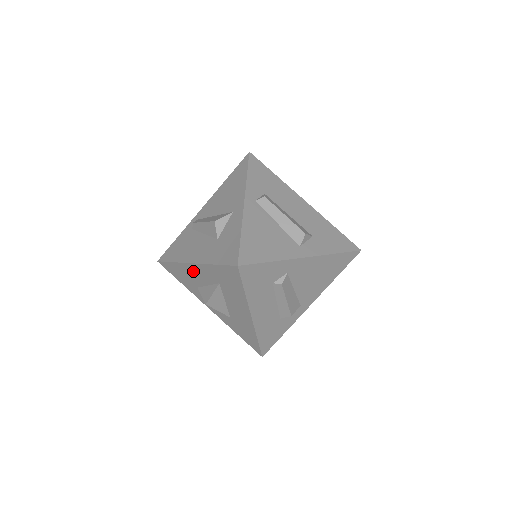
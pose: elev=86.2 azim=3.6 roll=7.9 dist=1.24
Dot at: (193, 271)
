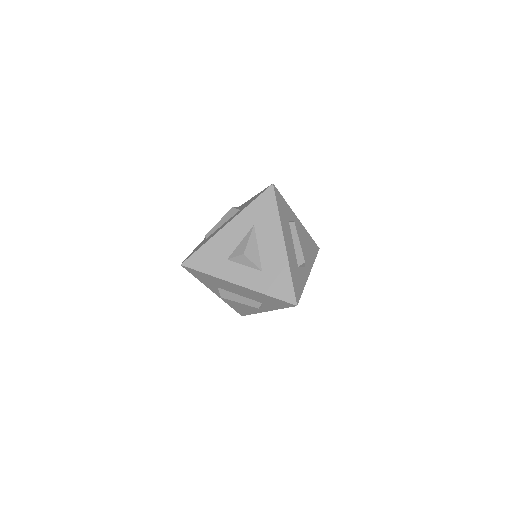
Dot at: (226, 235)
